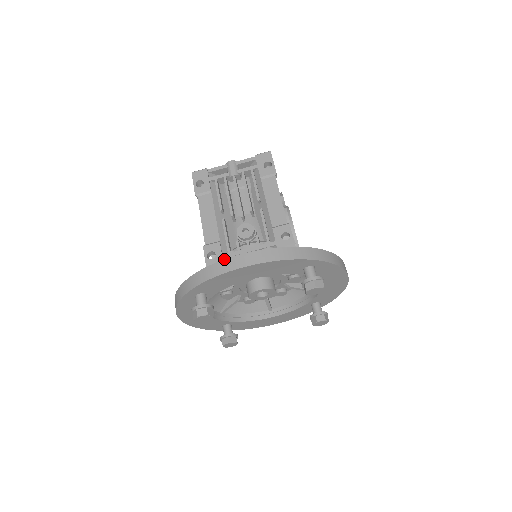
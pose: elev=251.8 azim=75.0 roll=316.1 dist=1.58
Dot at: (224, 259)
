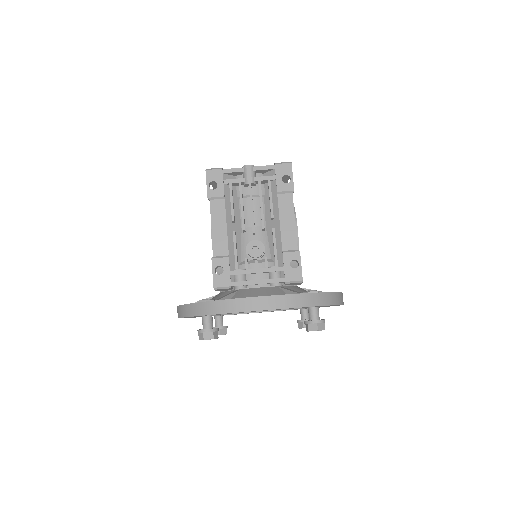
Dot at: (238, 298)
